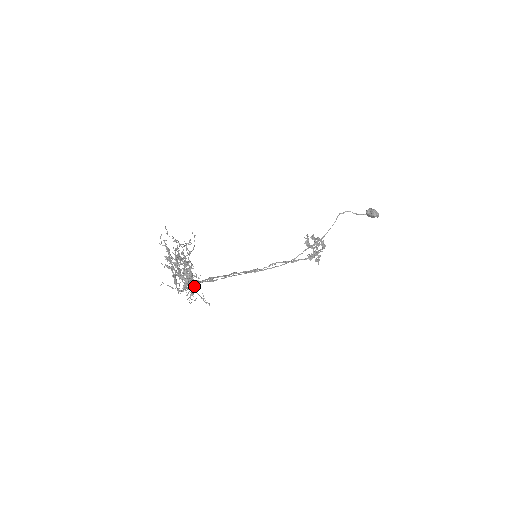
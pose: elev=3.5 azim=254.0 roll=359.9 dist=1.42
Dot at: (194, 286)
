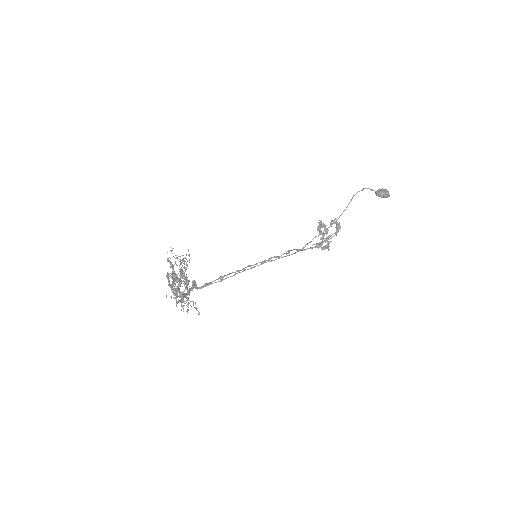
Dot at: (183, 301)
